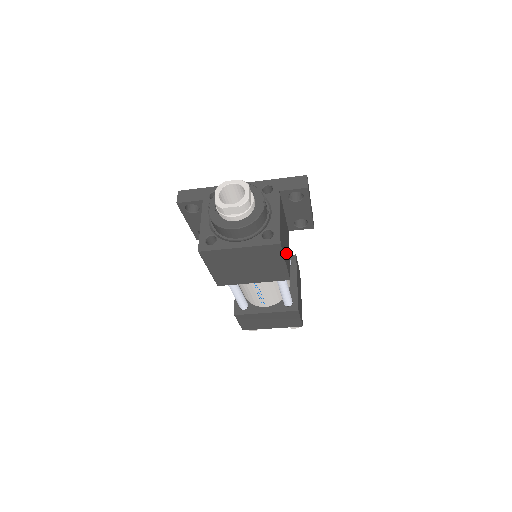
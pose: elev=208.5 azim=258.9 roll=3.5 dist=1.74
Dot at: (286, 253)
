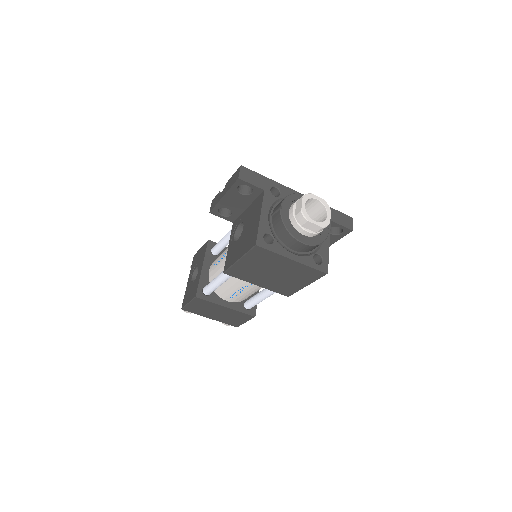
Dot at: occluded
